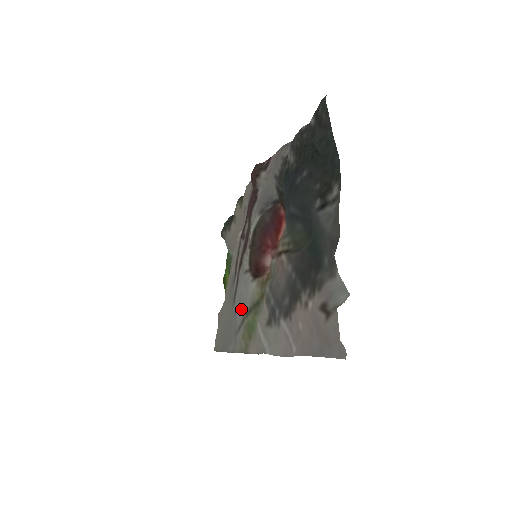
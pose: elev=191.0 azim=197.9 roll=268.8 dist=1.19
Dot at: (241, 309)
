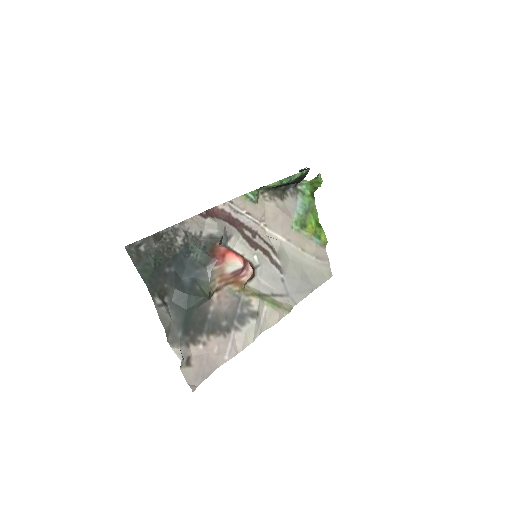
Dot at: (273, 286)
